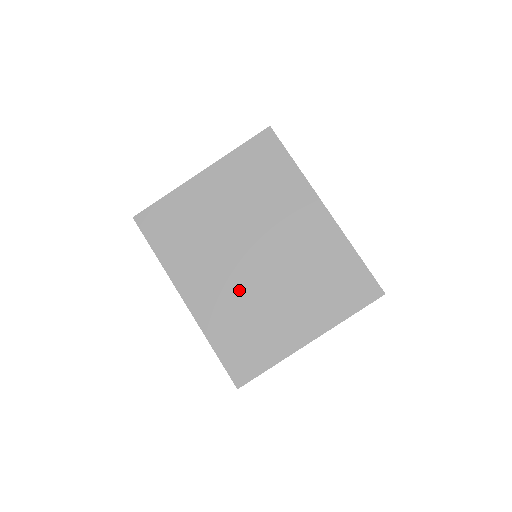
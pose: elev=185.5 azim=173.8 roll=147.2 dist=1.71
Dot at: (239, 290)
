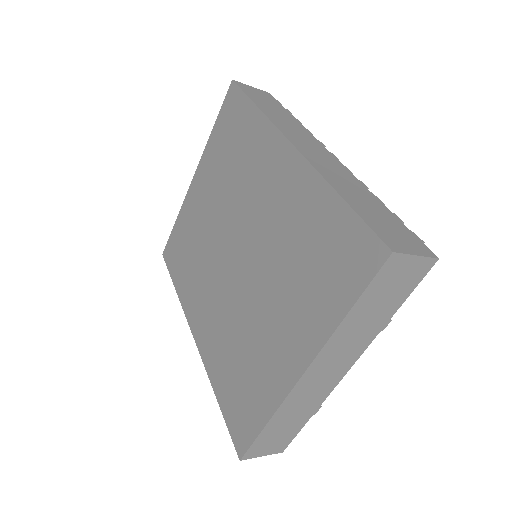
Dot at: (229, 309)
